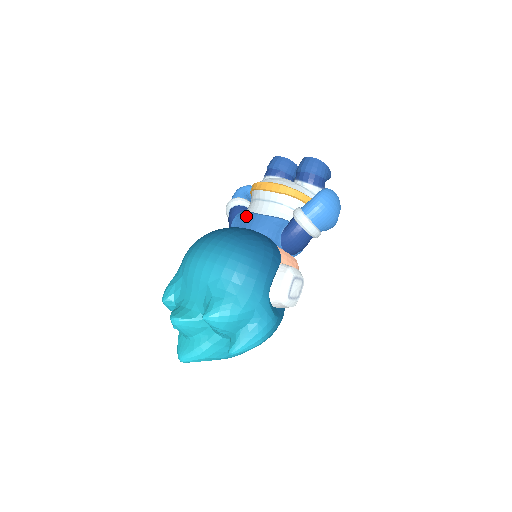
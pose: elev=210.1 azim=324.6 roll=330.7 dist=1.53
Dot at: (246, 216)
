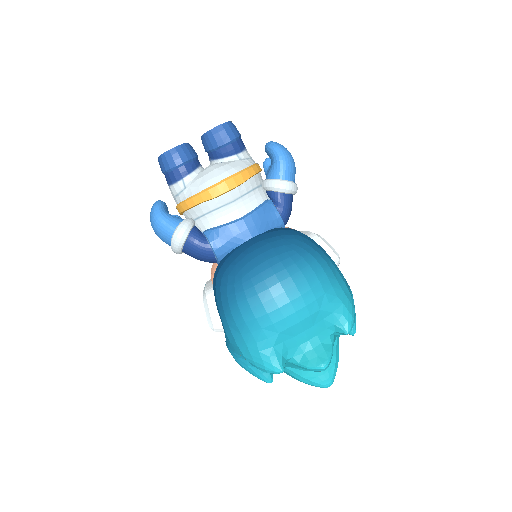
Dot at: (229, 231)
